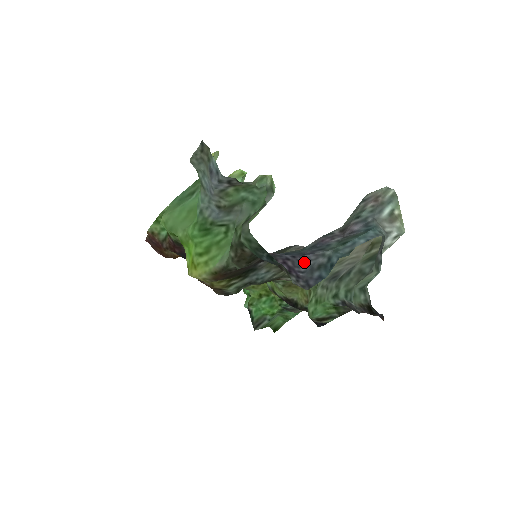
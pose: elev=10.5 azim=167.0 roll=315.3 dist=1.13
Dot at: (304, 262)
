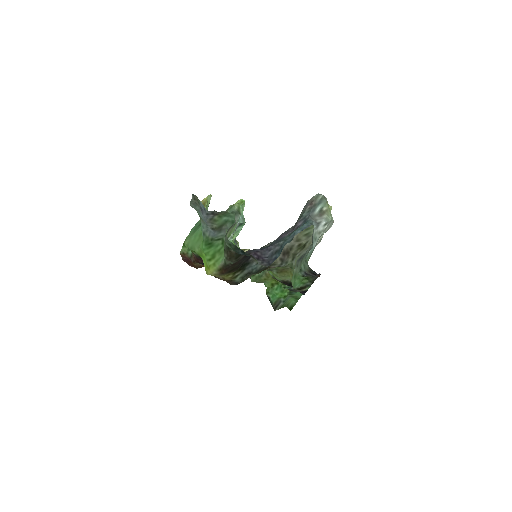
Dot at: (268, 251)
